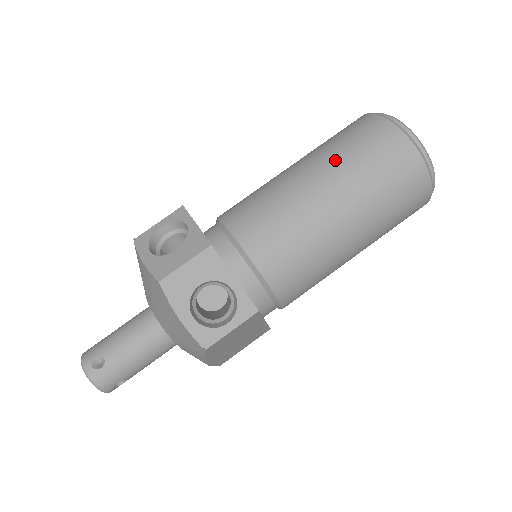
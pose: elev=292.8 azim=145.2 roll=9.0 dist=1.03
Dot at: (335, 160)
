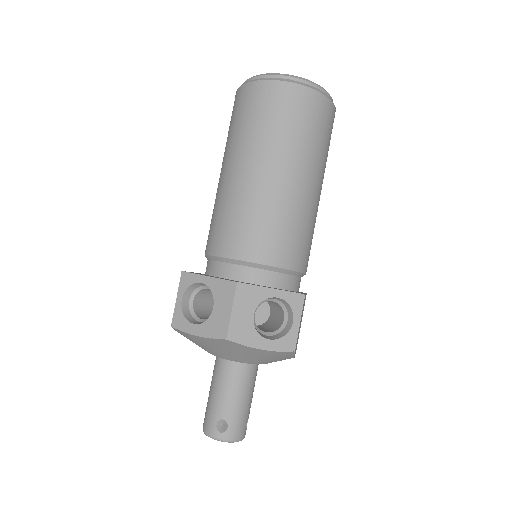
Dot at: (255, 143)
